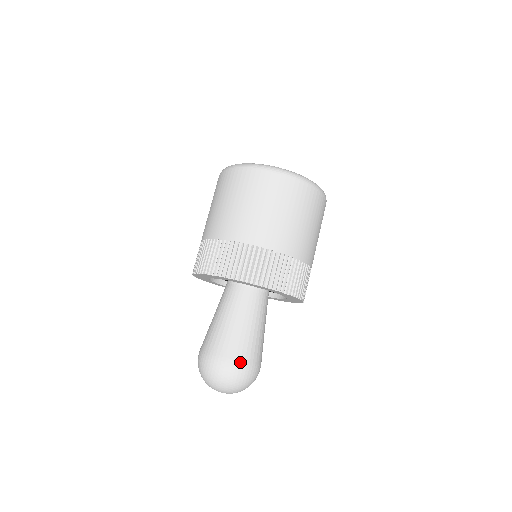
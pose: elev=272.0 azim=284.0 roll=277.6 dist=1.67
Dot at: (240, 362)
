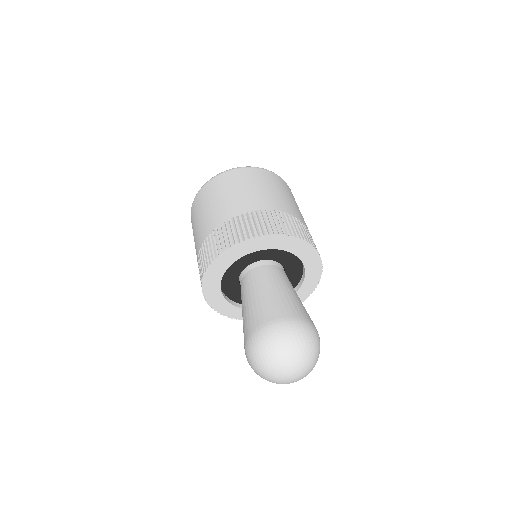
Dot at: (283, 318)
